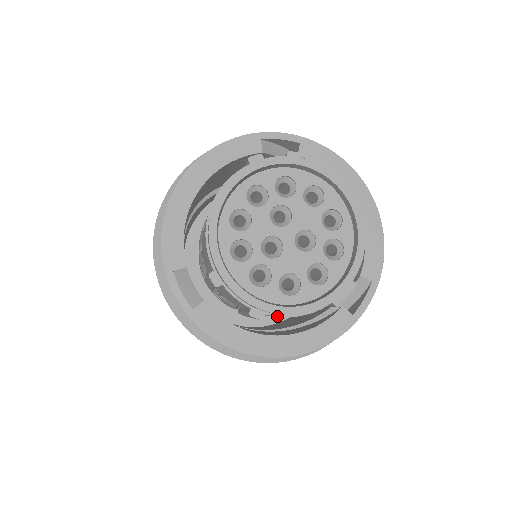
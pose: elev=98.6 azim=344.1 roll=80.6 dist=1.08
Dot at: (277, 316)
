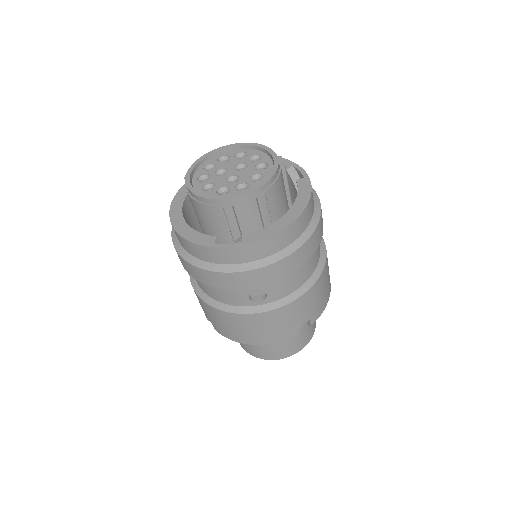
Dot at: (269, 188)
